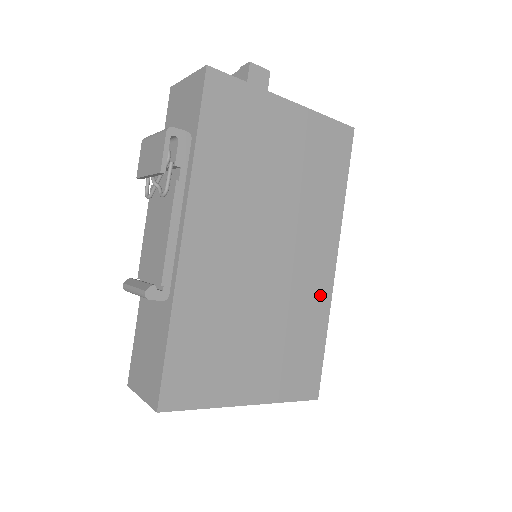
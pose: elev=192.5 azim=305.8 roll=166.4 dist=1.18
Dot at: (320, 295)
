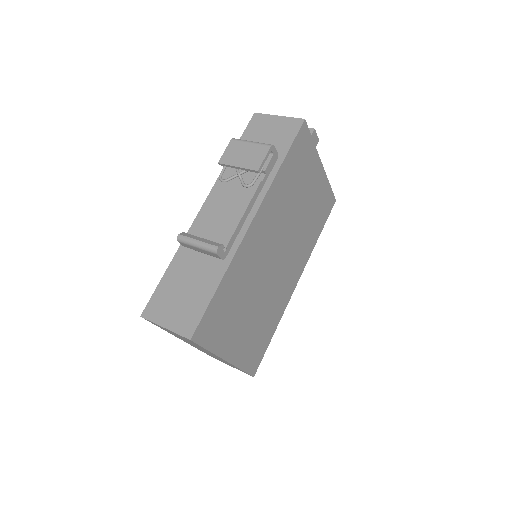
Dot at: (283, 301)
